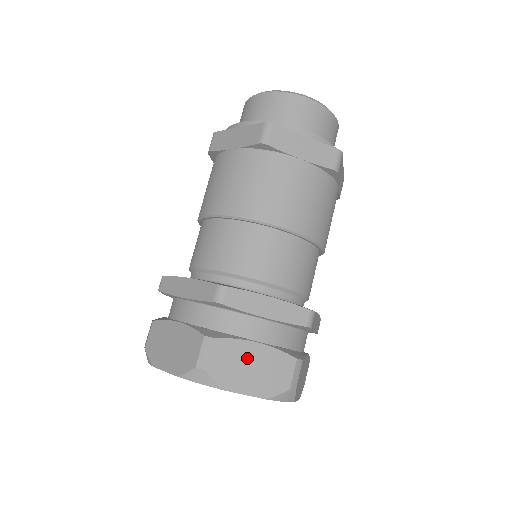
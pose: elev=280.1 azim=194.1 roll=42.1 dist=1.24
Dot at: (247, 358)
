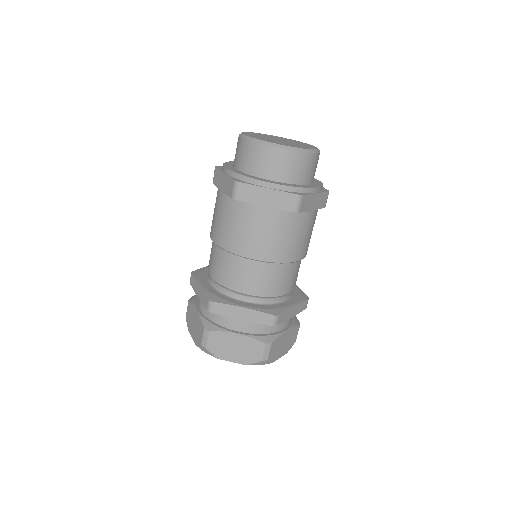
Dot at: (283, 341)
